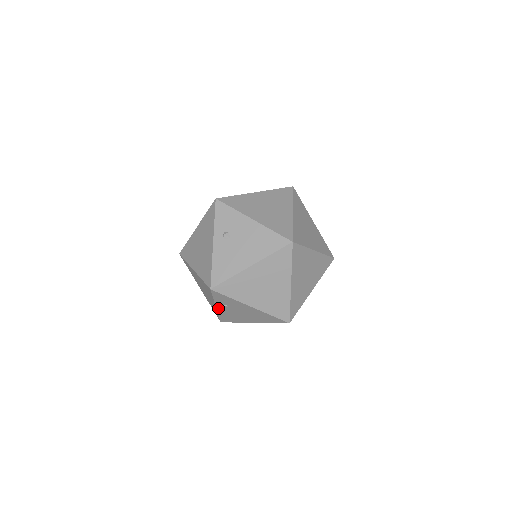
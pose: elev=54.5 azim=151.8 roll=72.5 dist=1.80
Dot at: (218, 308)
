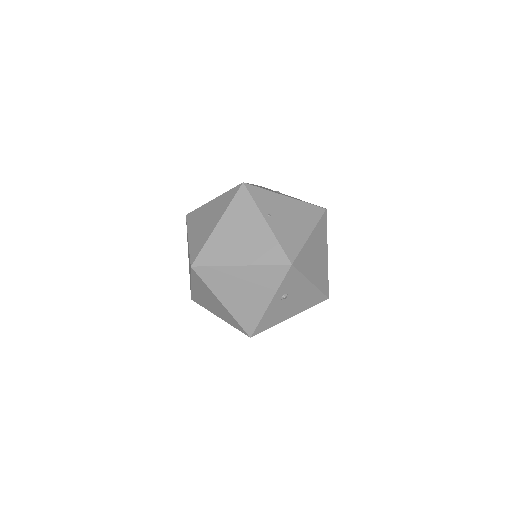
Dot at: occluded
